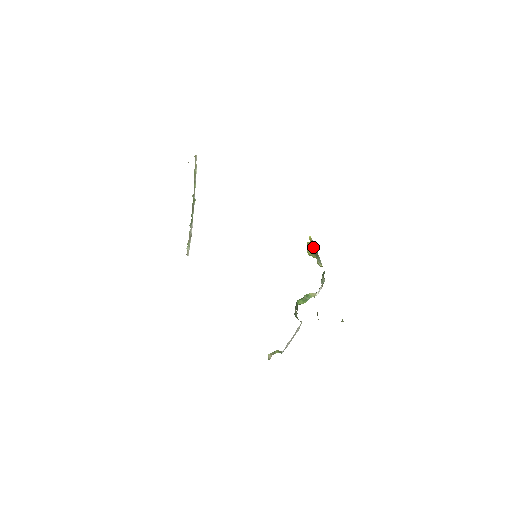
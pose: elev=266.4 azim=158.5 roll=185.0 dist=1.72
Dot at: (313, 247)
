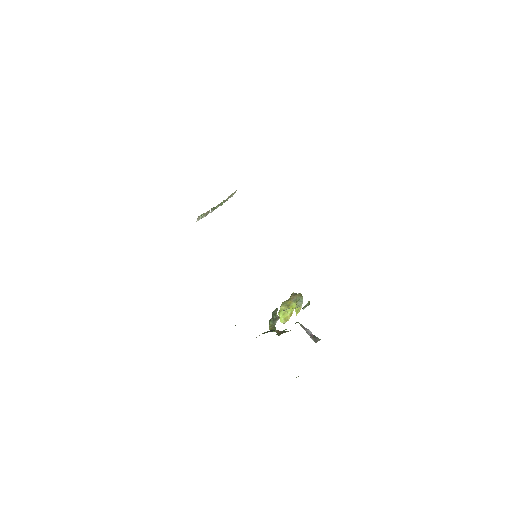
Dot at: (296, 294)
